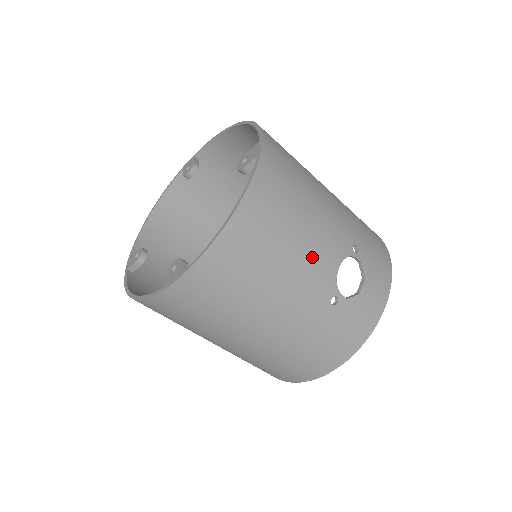
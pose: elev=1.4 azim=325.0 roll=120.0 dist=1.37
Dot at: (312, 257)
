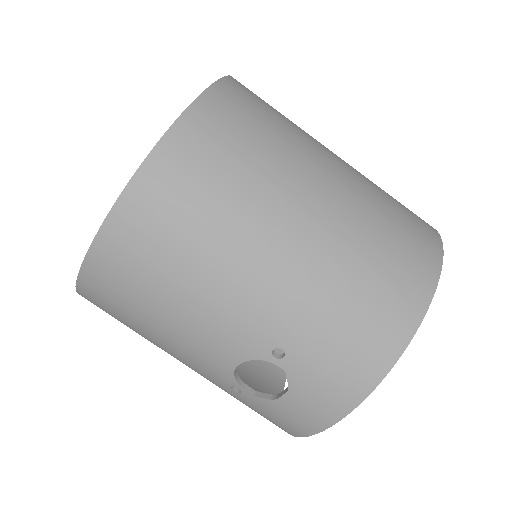
Dot at: (191, 343)
